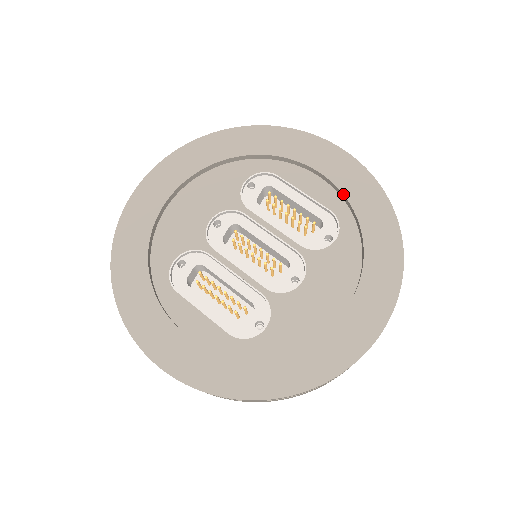
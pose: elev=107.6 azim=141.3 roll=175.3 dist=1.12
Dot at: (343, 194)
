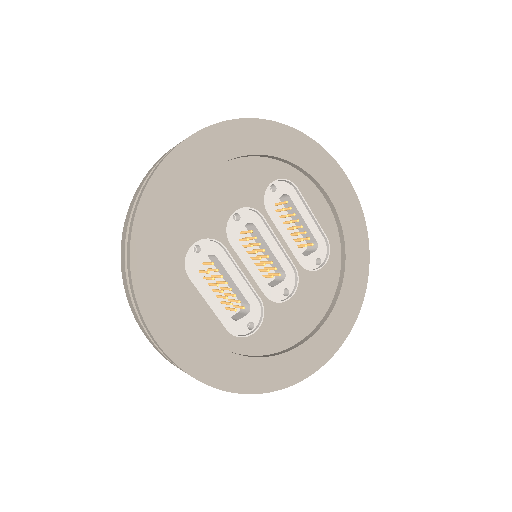
Dot at: (342, 229)
